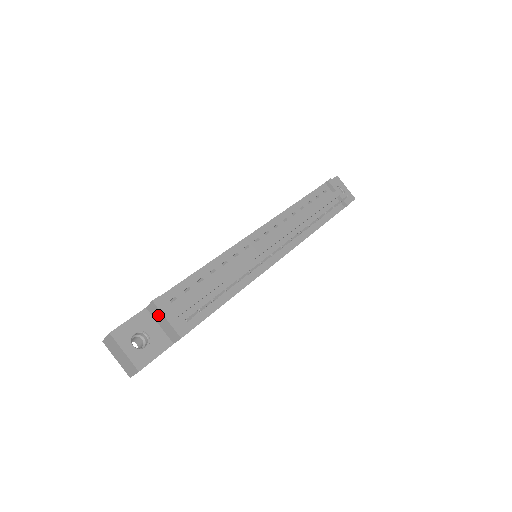
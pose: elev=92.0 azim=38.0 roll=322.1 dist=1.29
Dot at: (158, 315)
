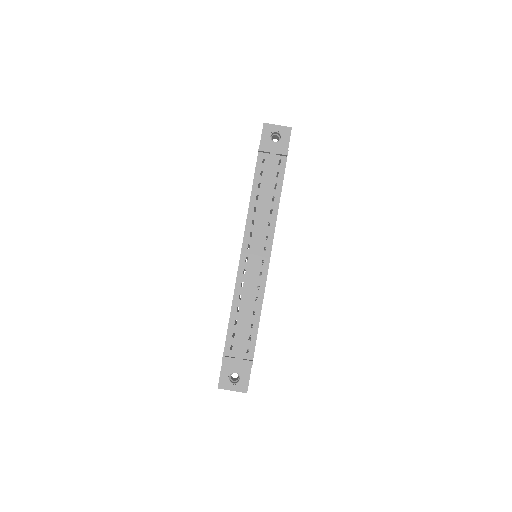
Dot at: occluded
